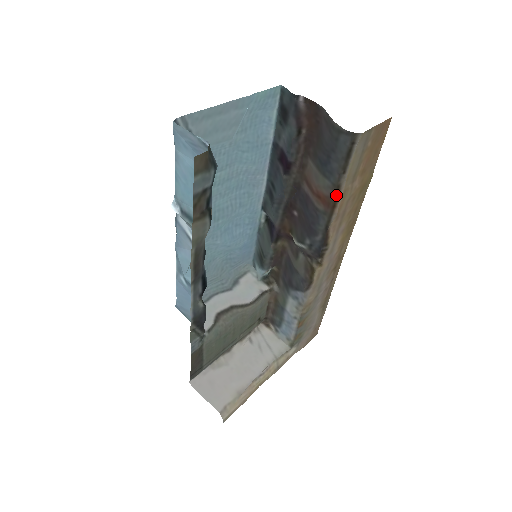
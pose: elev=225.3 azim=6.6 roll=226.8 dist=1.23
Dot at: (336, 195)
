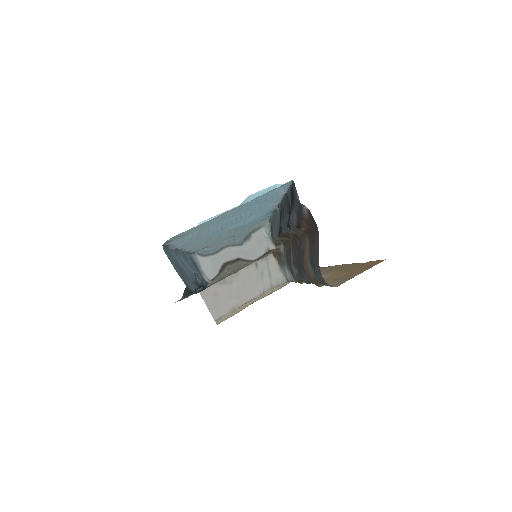
Dot at: (316, 284)
